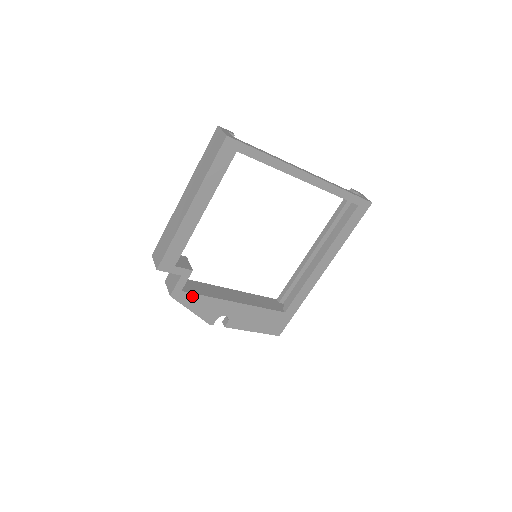
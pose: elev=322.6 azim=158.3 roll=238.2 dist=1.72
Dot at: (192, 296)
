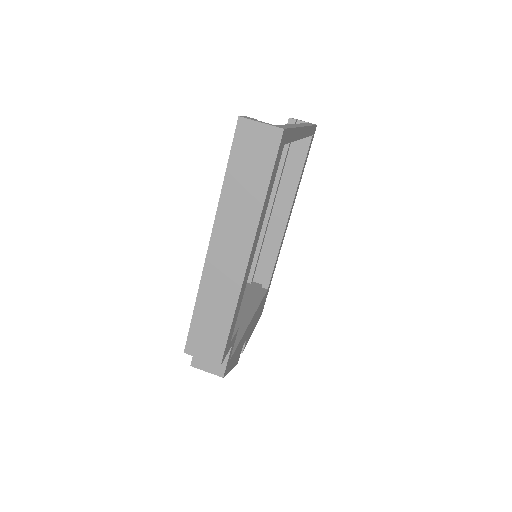
Dot at: (233, 355)
